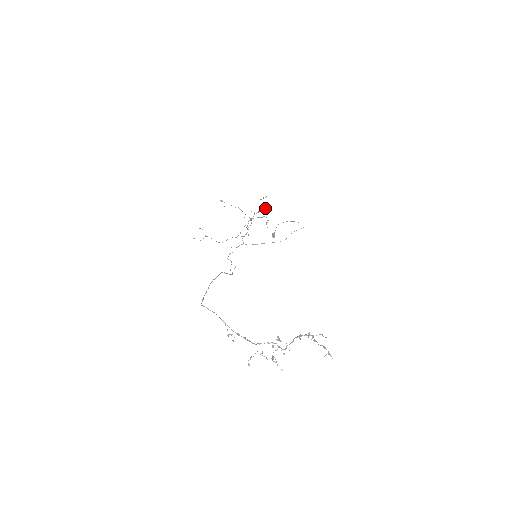
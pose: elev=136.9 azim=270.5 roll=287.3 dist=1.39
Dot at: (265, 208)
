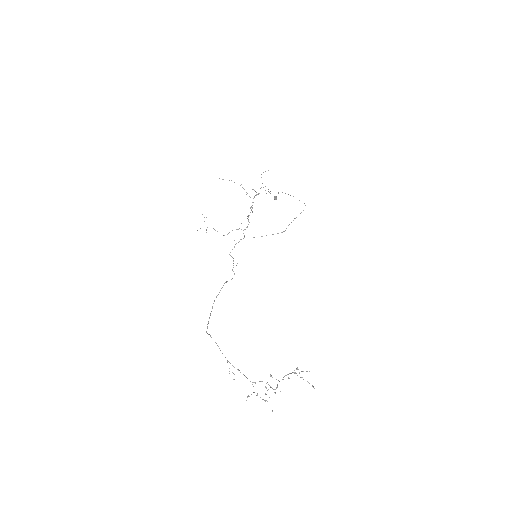
Dot at: occluded
